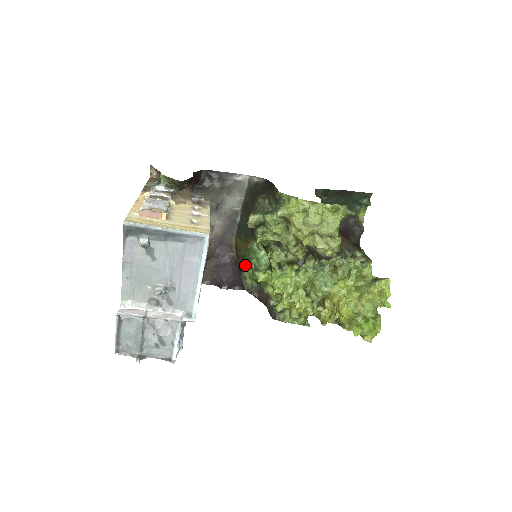
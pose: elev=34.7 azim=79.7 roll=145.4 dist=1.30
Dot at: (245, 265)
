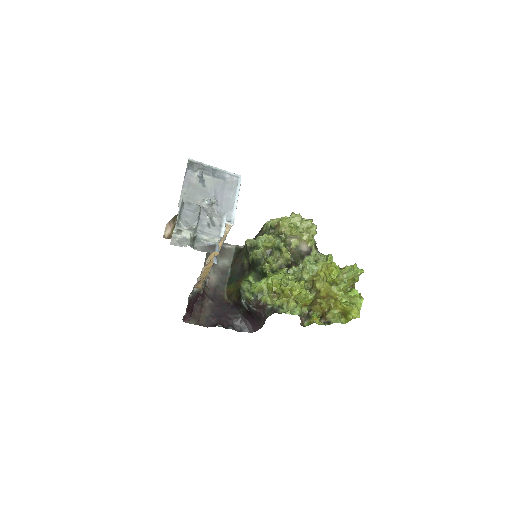
Dot at: (243, 282)
